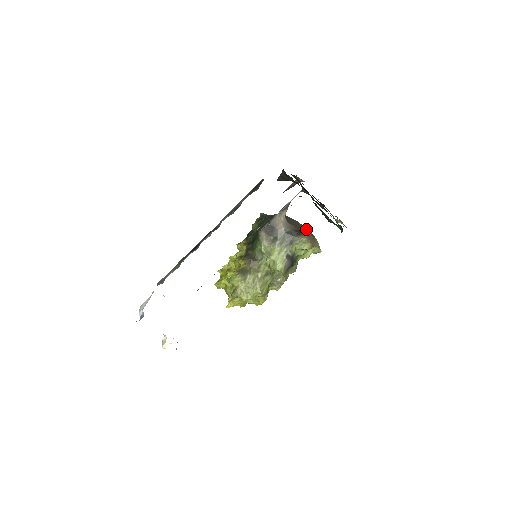
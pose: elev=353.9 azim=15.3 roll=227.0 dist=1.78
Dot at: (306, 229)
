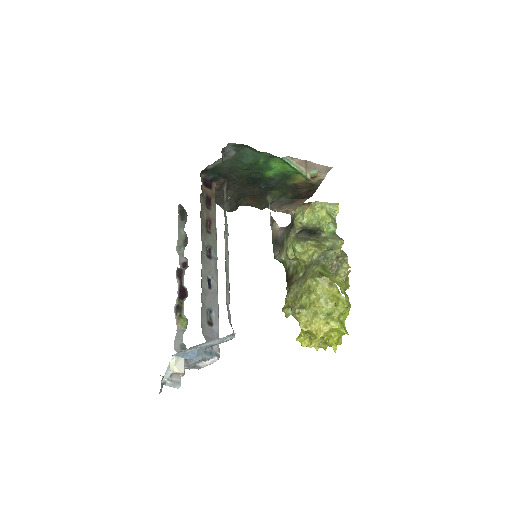
Dot at: occluded
